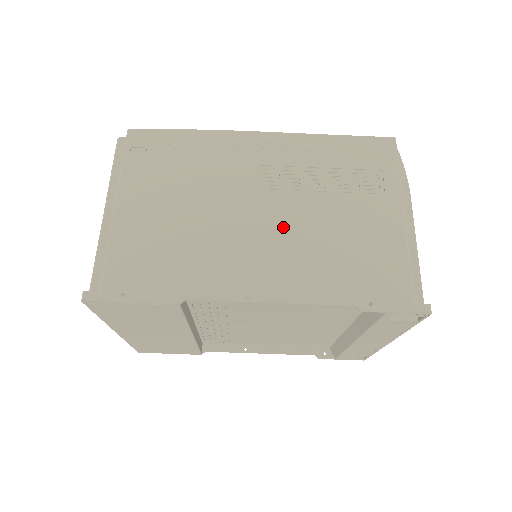
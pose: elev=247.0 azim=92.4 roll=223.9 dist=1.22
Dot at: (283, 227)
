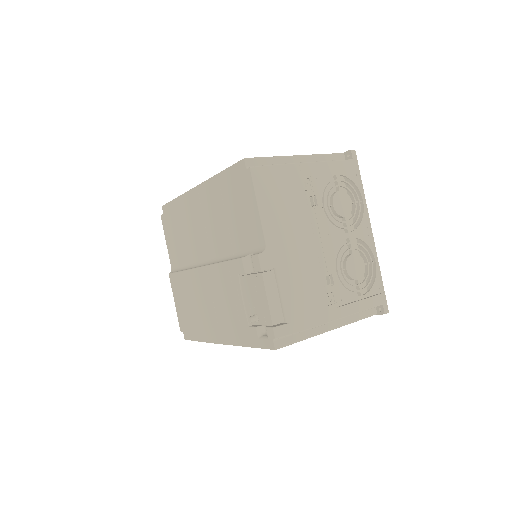
Dot at: occluded
